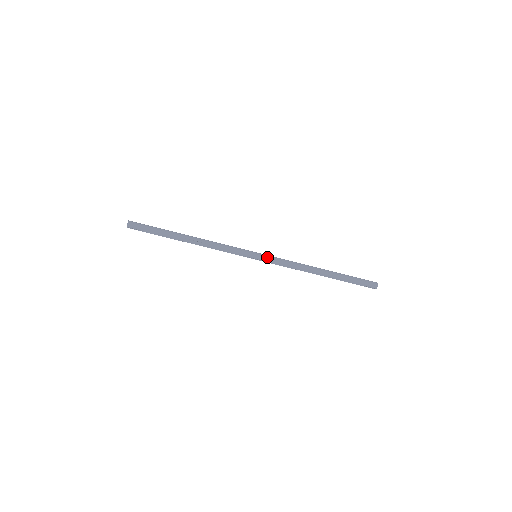
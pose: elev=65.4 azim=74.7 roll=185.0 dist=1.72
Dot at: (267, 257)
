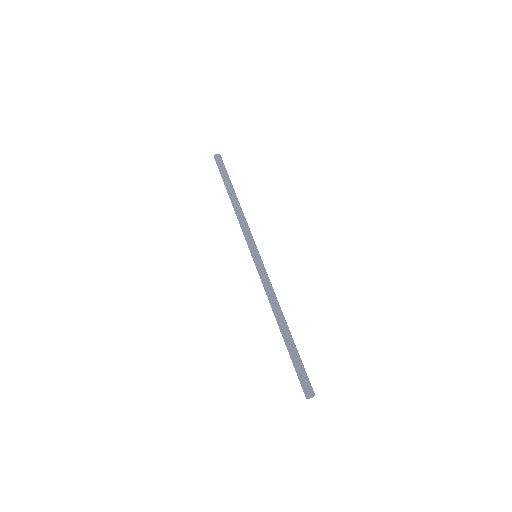
Dot at: (261, 264)
